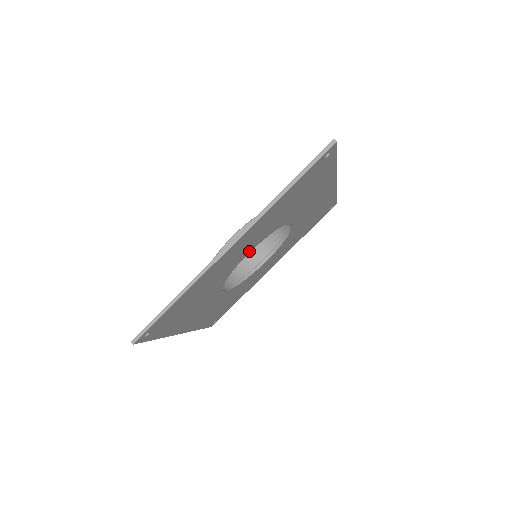
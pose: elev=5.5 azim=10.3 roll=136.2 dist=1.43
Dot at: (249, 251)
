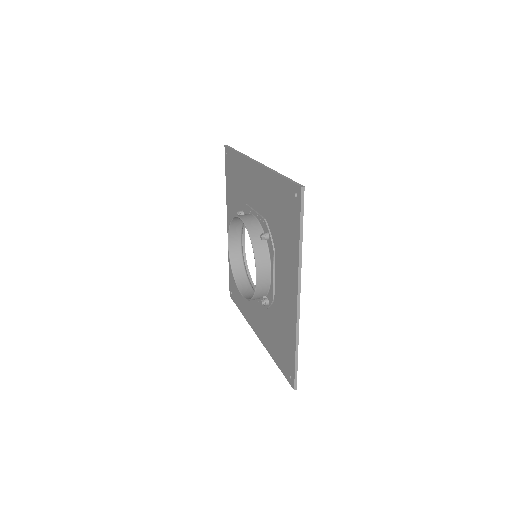
Dot at: occluded
